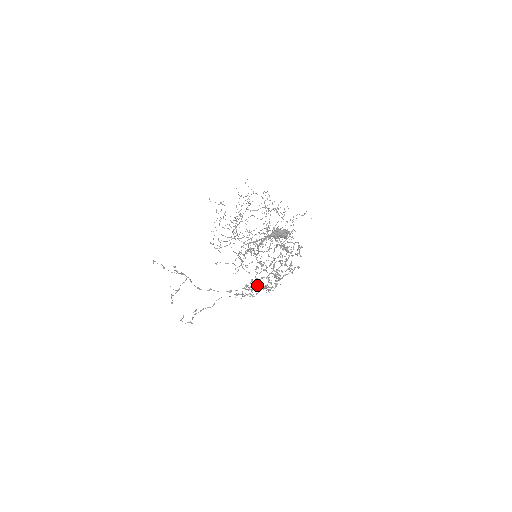
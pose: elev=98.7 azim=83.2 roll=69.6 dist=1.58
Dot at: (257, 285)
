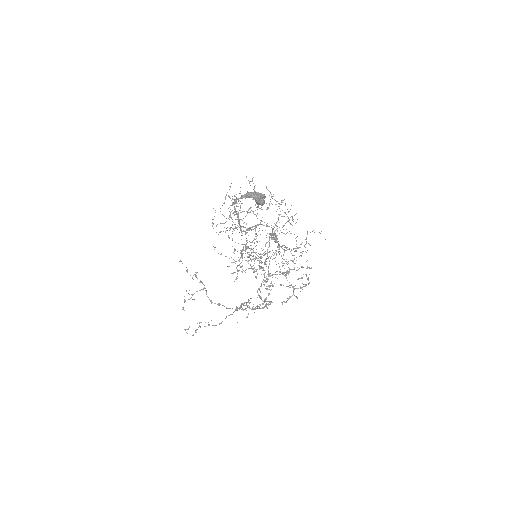
Dot at: occluded
